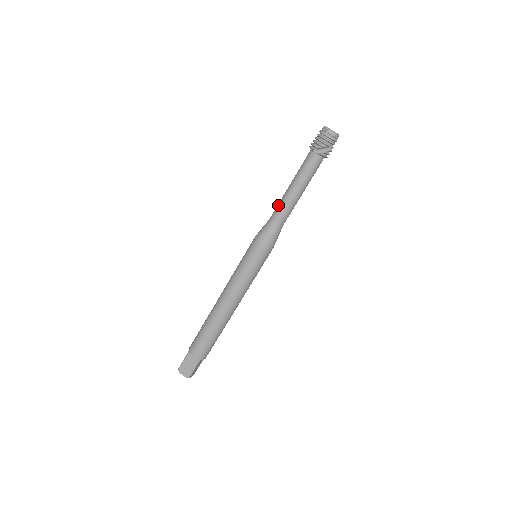
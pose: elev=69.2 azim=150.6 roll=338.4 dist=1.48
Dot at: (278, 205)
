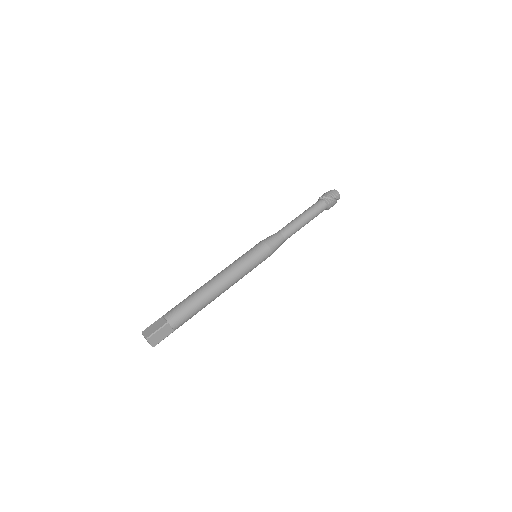
Dot at: occluded
